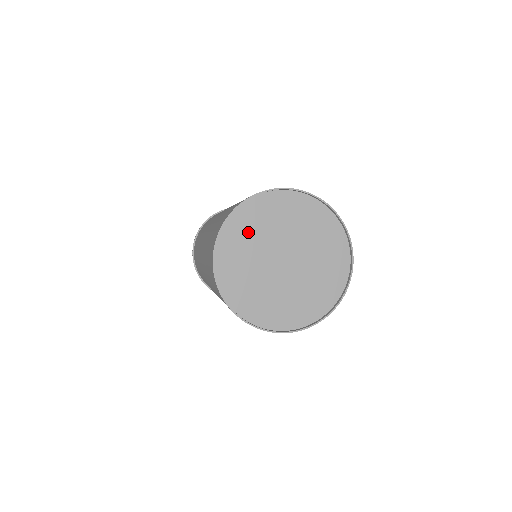
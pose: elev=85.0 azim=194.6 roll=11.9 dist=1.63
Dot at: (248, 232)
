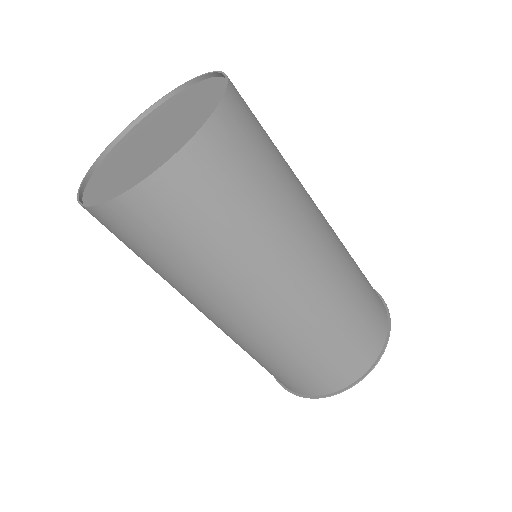
Dot at: (132, 138)
